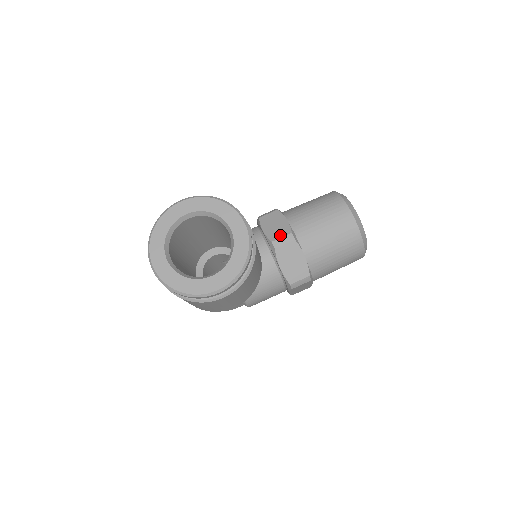
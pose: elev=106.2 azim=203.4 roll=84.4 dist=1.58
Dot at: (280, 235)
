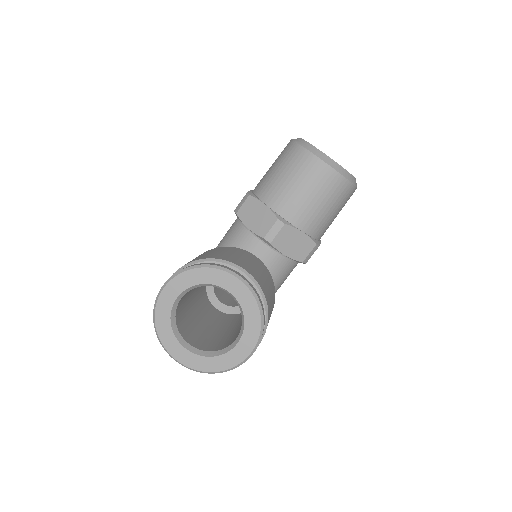
Dot at: (268, 227)
